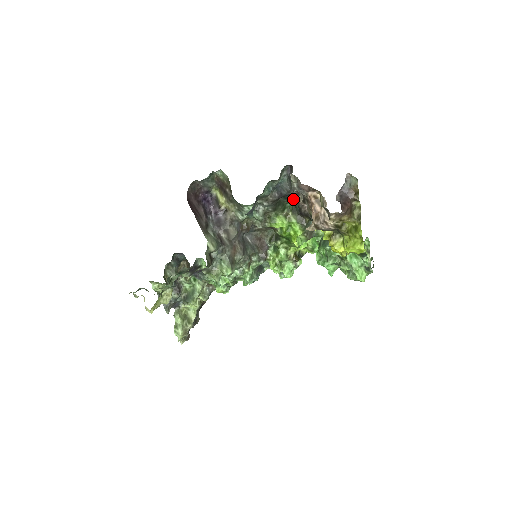
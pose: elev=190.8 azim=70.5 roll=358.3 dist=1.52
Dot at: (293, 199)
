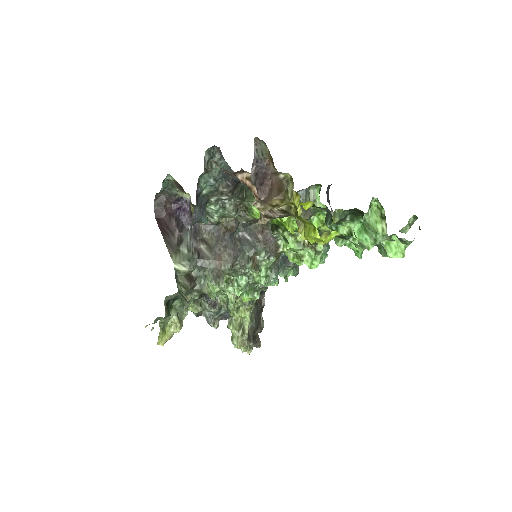
Dot at: occluded
